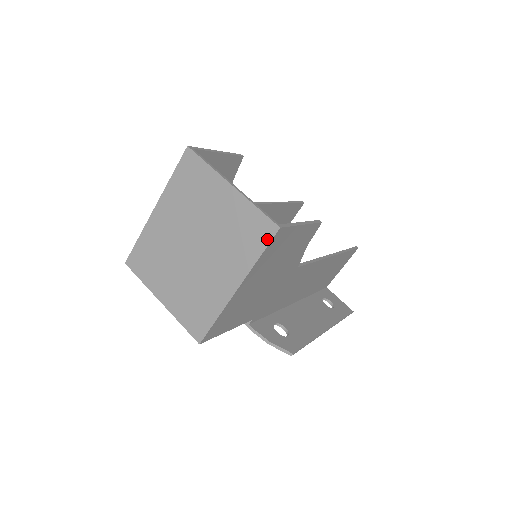
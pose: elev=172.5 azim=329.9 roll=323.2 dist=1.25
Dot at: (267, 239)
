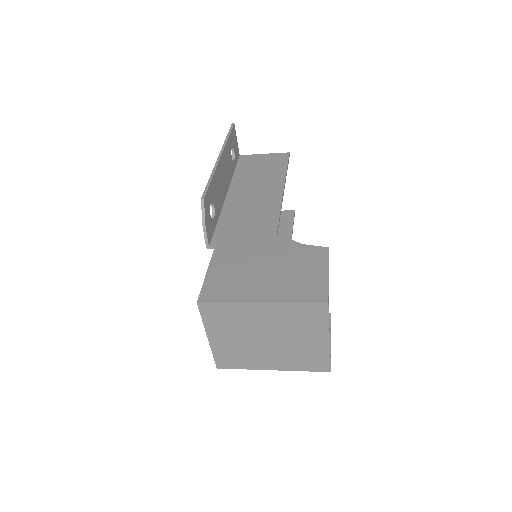
Dot at: (318, 370)
